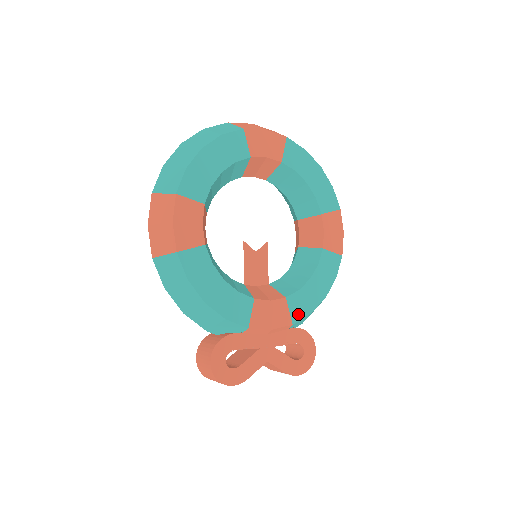
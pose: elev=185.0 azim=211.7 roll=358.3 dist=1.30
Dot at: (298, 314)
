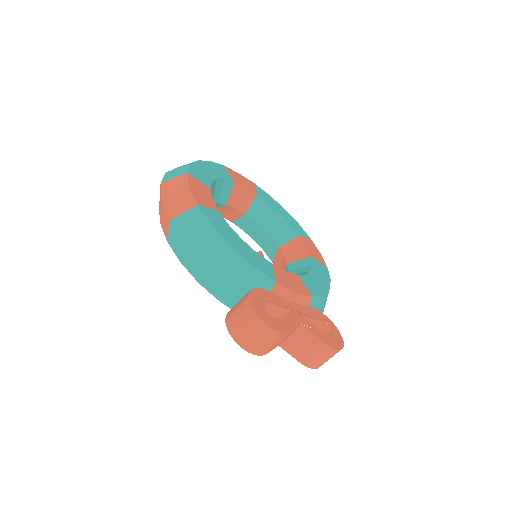
Dot at: (313, 291)
